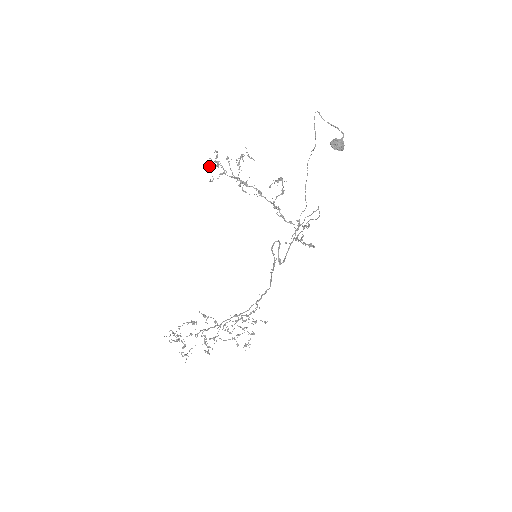
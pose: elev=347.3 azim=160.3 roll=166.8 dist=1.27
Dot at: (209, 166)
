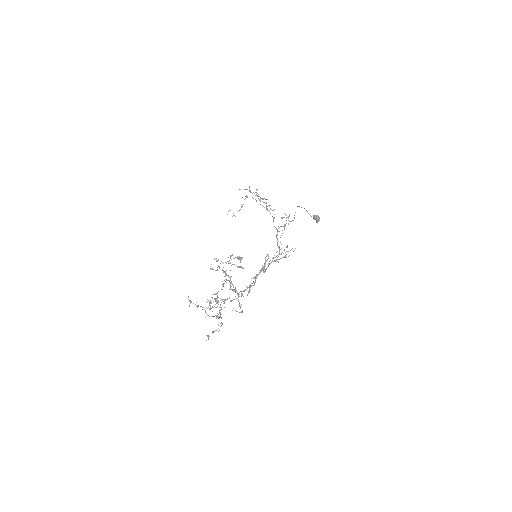
Dot at: occluded
